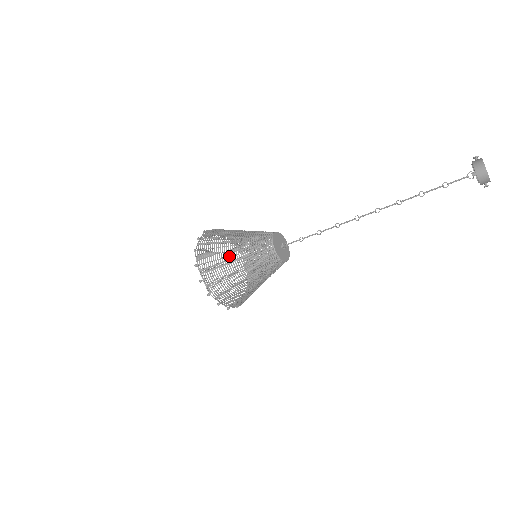
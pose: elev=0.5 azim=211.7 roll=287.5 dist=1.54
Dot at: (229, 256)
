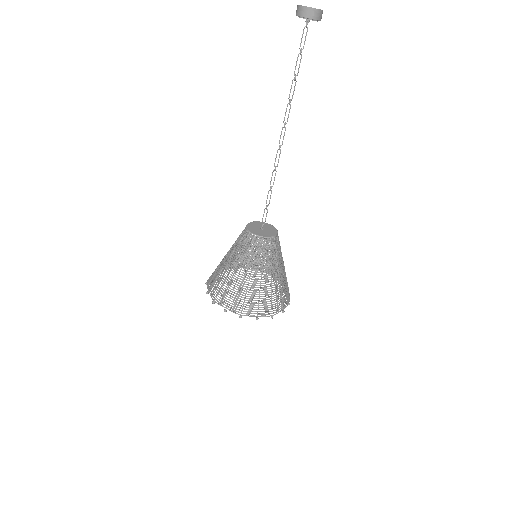
Dot at: (223, 259)
